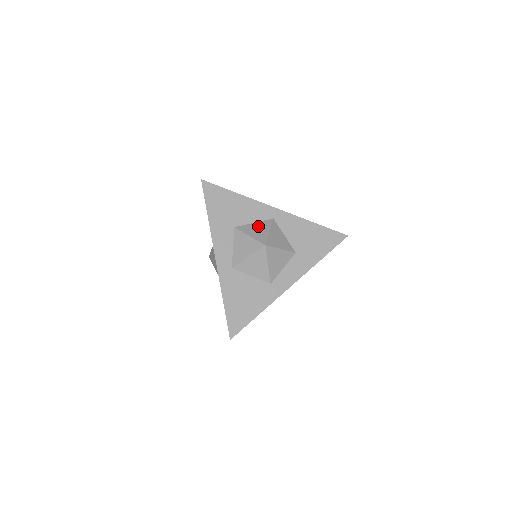
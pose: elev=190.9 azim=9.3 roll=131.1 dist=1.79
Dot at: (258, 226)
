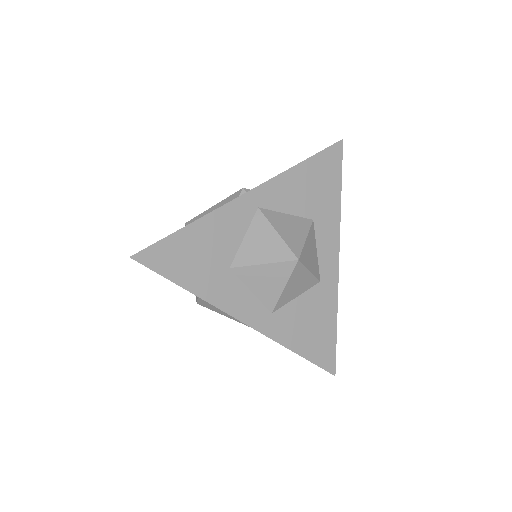
Dot at: (255, 238)
